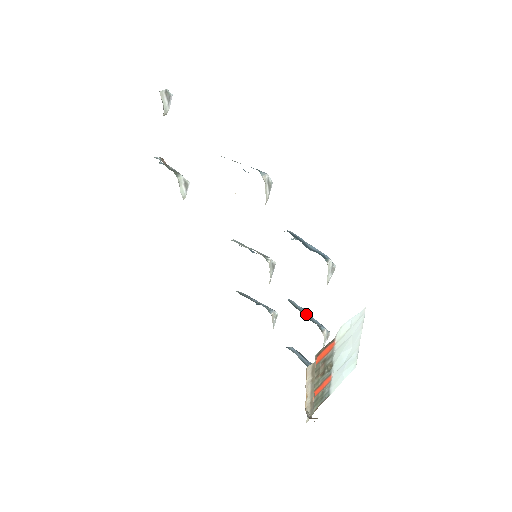
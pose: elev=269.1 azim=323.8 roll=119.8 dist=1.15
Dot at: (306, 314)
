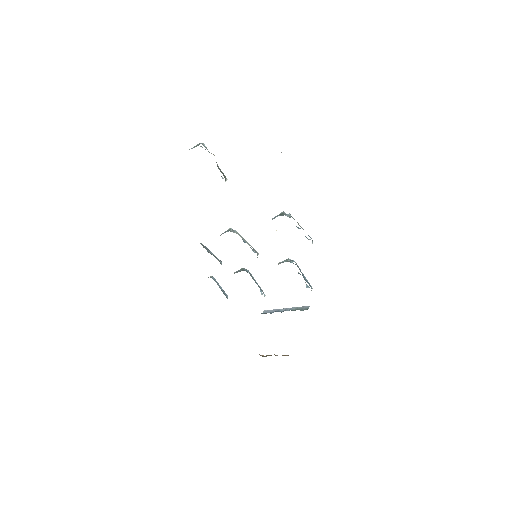
Dot at: (257, 283)
